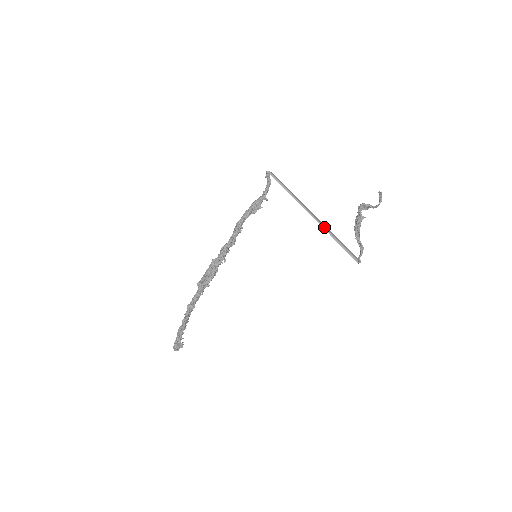
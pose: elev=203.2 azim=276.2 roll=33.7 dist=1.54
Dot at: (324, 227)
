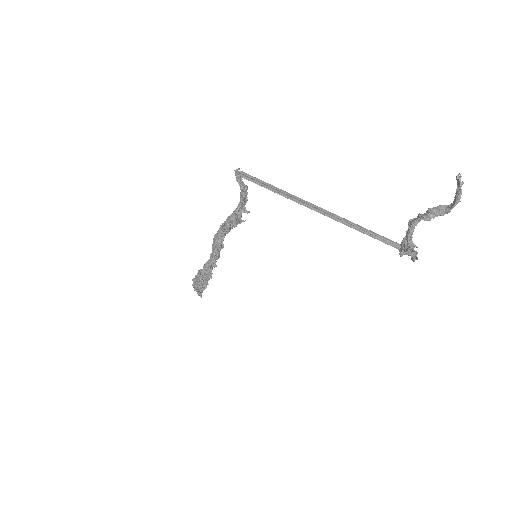
Dot at: (353, 225)
